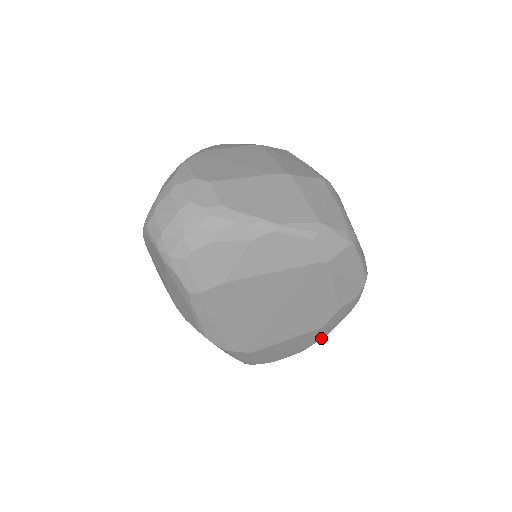
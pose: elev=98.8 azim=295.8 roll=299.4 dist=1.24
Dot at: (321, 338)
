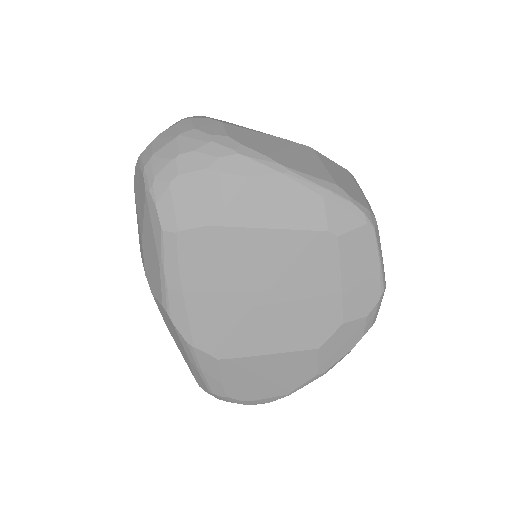
Dot at: (314, 375)
